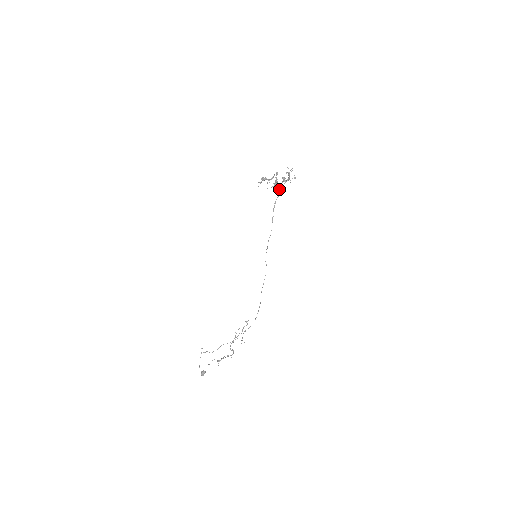
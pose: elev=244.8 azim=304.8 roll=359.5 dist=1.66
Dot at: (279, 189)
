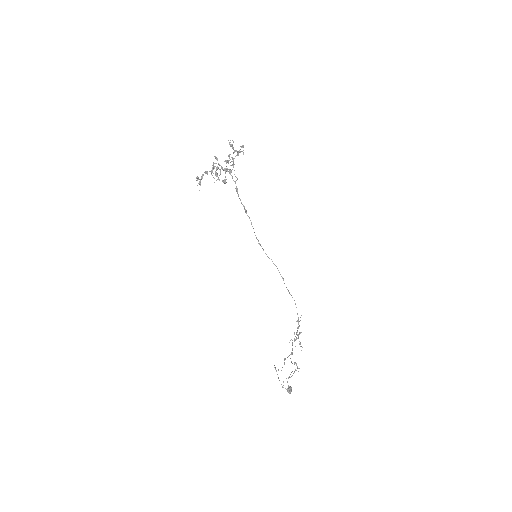
Dot at: occluded
